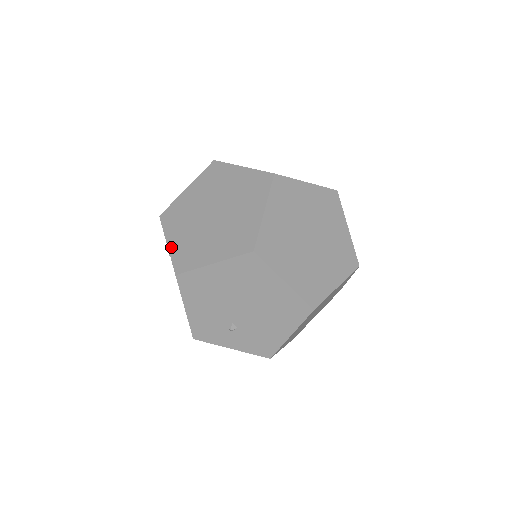
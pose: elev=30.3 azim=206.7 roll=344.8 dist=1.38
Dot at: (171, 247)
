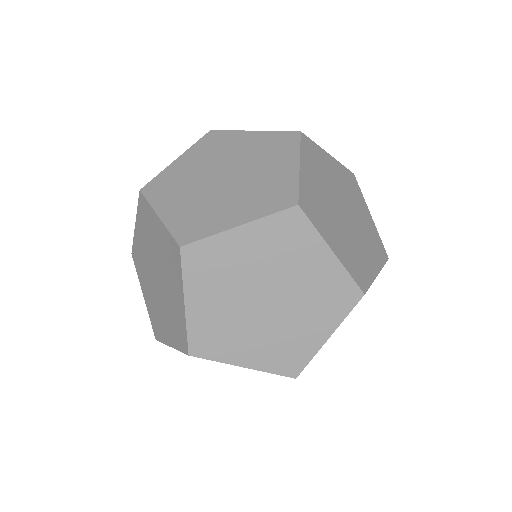
Dot at: (254, 366)
